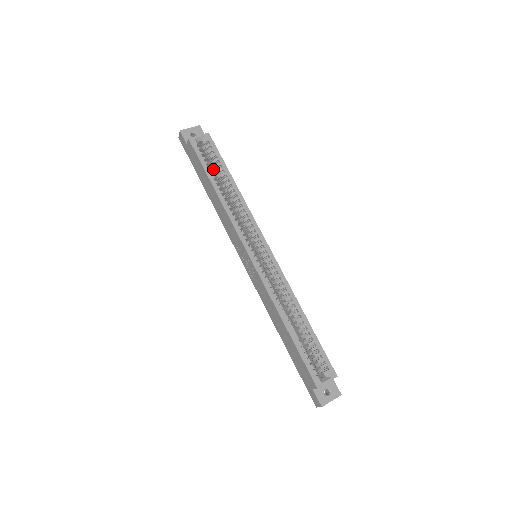
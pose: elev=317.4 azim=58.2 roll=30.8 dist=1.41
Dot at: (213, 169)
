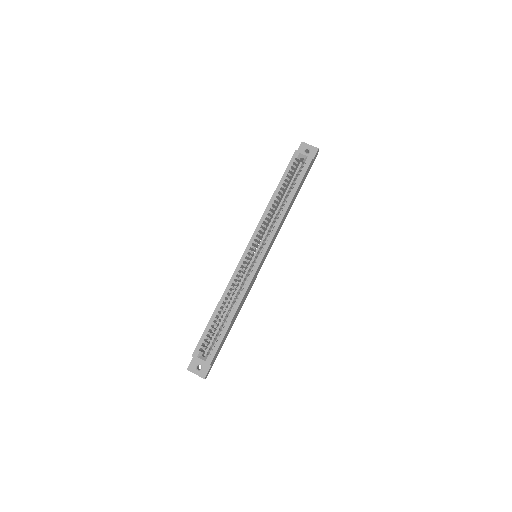
Dot at: occluded
